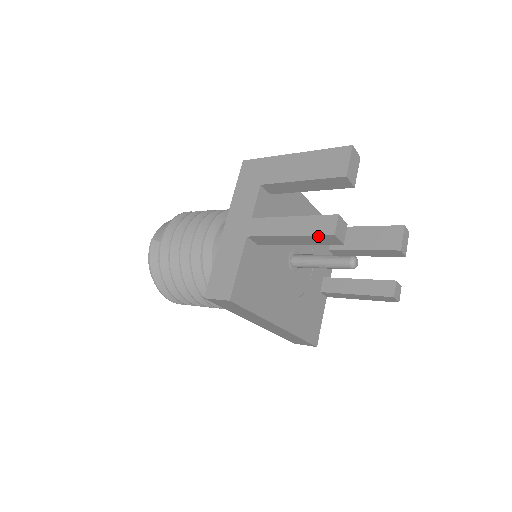
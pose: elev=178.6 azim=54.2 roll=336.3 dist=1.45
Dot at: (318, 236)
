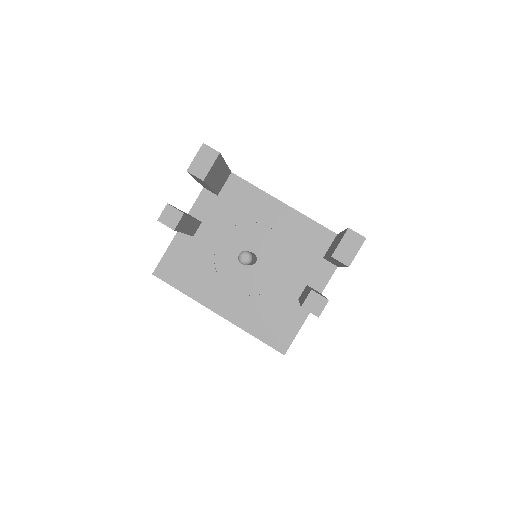
Dot at: occluded
